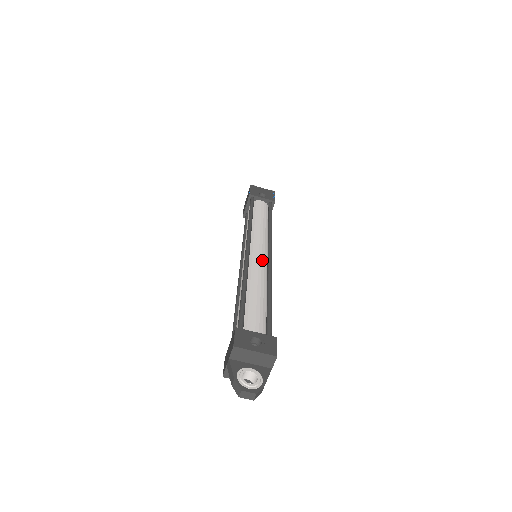
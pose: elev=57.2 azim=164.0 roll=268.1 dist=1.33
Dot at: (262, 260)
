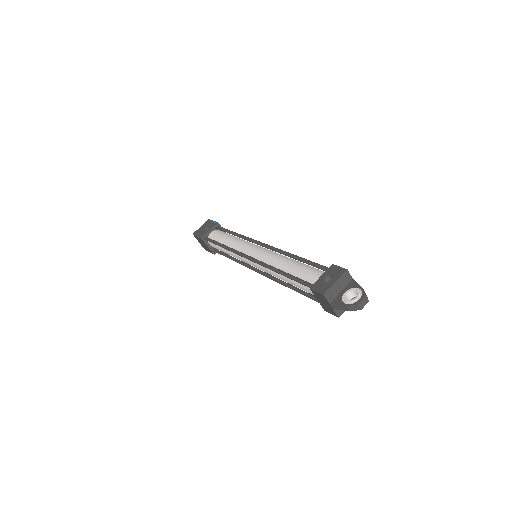
Dot at: (264, 251)
